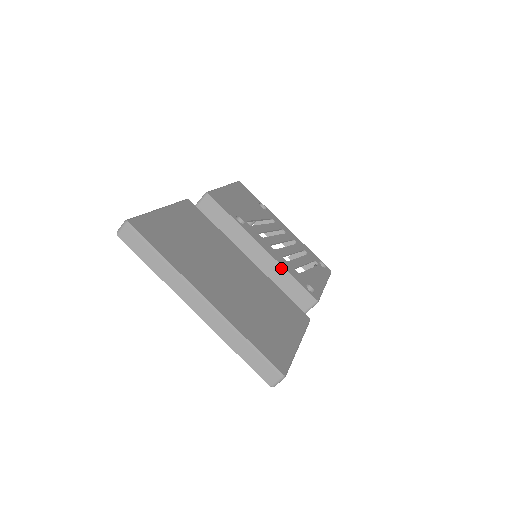
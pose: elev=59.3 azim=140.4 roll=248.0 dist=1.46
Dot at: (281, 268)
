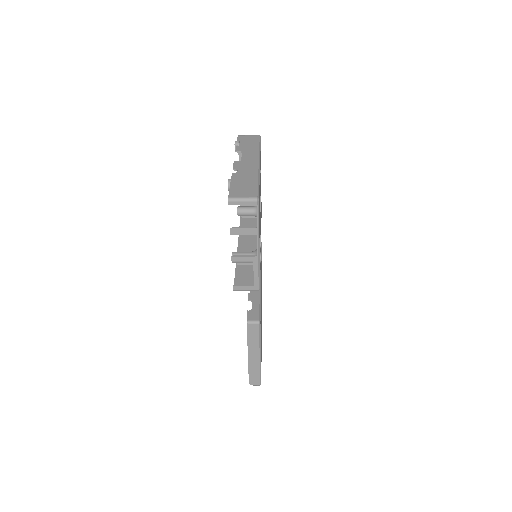
Dot at: occluded
